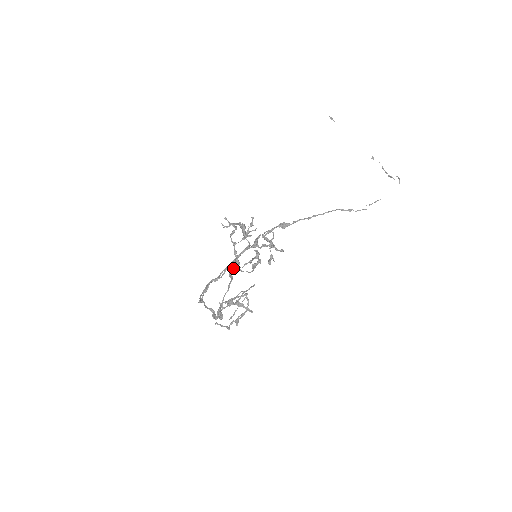
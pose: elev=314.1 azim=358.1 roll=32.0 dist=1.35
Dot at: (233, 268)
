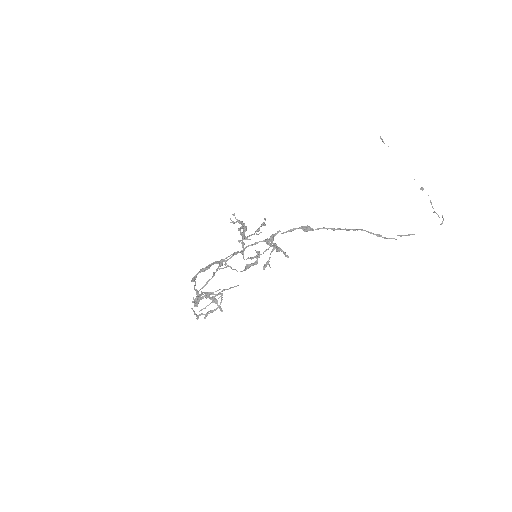
Dot at: (219, 266)
